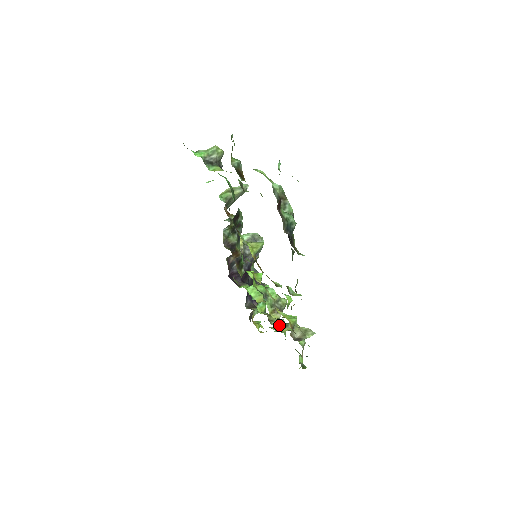
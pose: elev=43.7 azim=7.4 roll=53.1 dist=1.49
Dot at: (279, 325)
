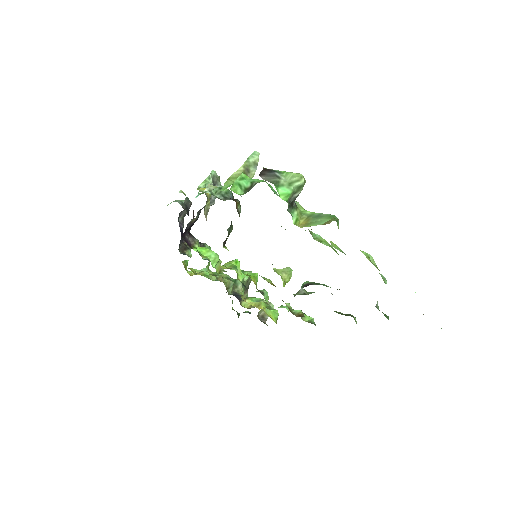
Dot at: (232, 290)
